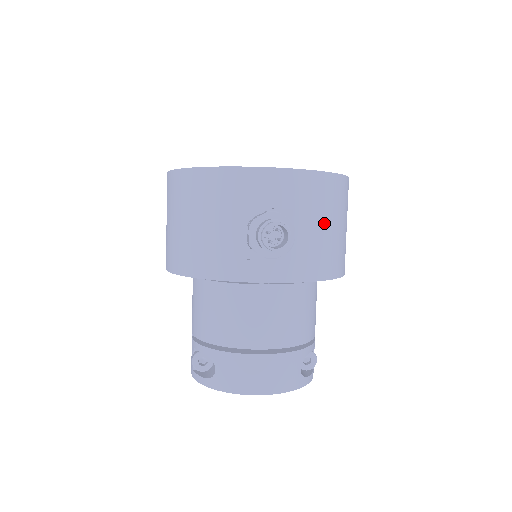
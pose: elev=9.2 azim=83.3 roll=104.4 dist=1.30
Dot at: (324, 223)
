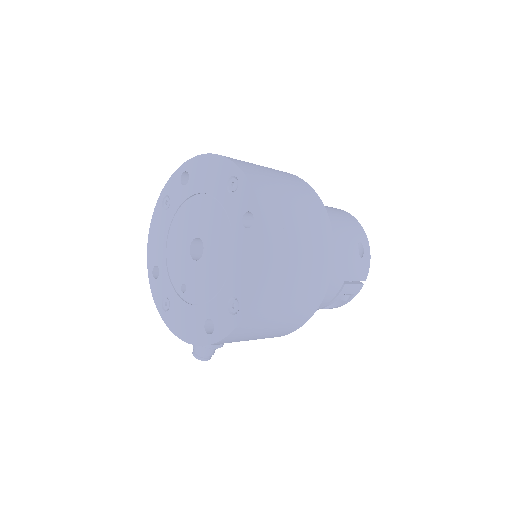
Dot at: occluded
